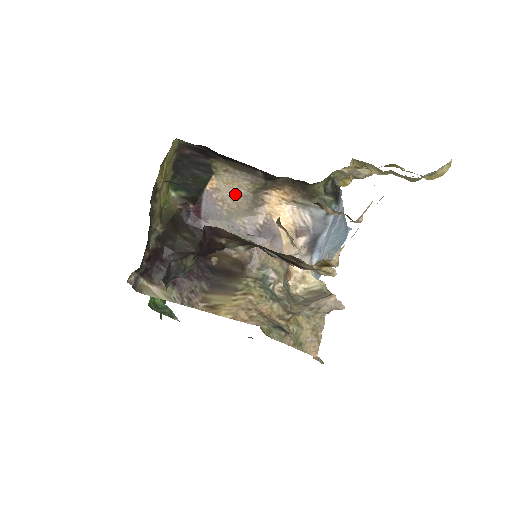
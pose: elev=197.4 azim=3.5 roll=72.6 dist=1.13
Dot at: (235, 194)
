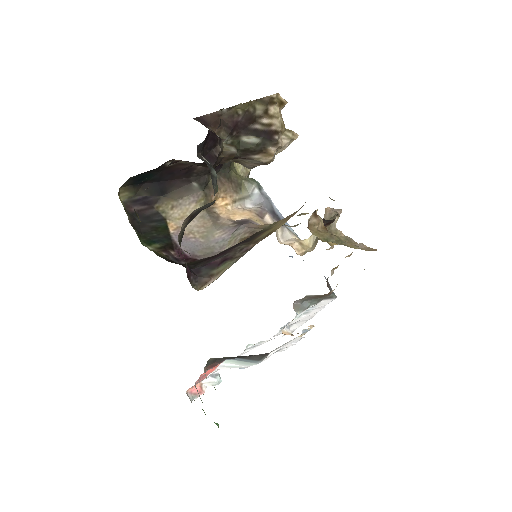
Dot at: (194, 221)
